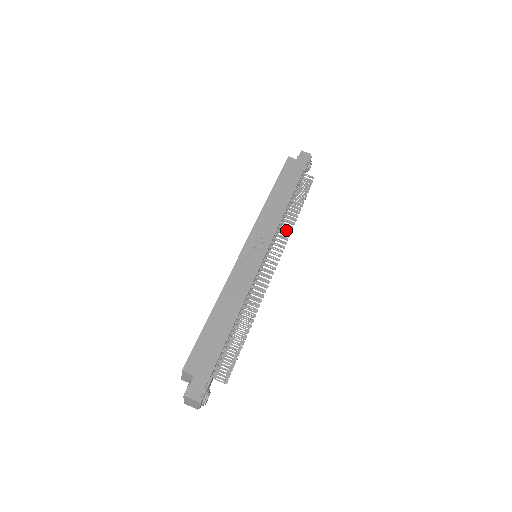
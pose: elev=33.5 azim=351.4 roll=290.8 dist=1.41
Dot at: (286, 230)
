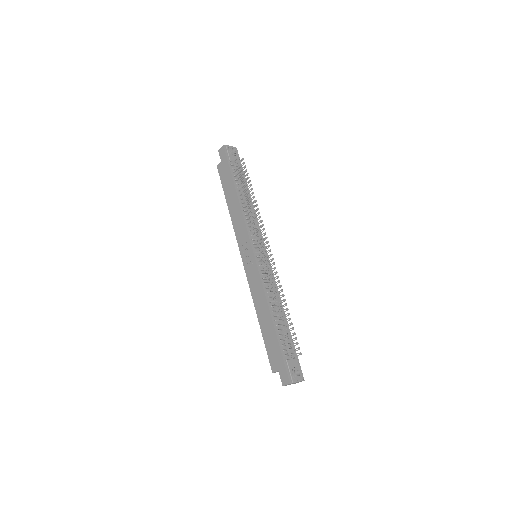
Dot at: occluded
